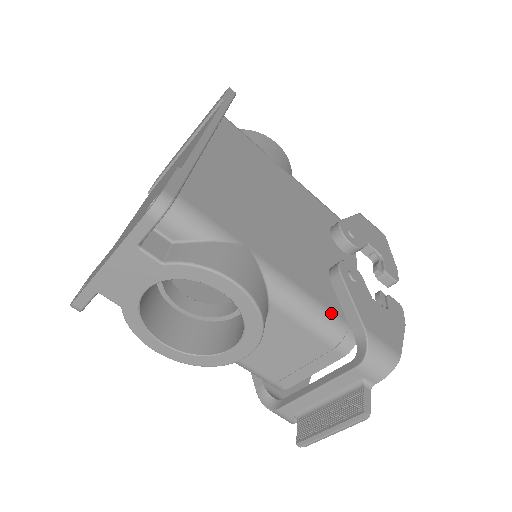
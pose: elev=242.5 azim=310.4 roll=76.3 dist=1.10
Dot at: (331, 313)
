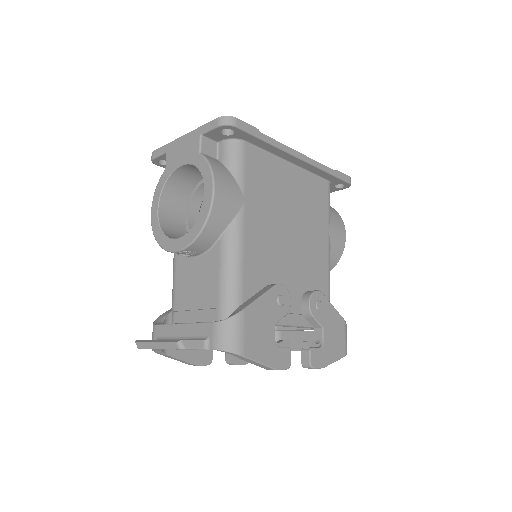
Dot at: (241, 287)
